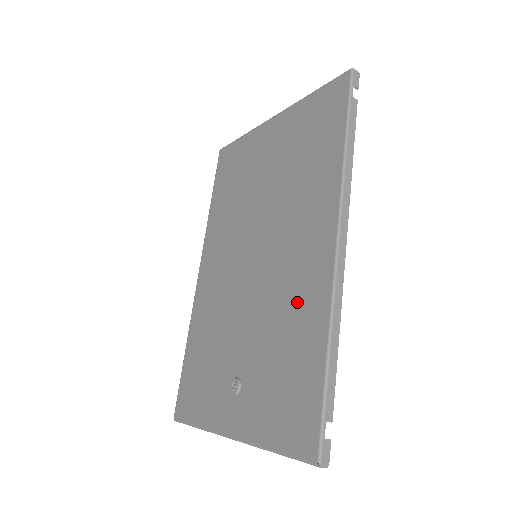
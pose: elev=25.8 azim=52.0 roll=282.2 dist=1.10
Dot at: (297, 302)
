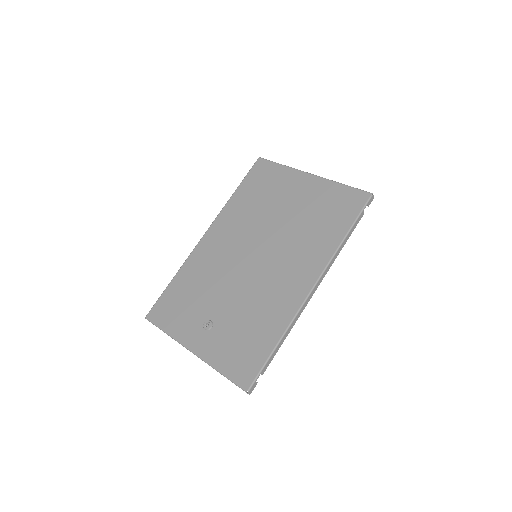
Dot at: (273, 304)
